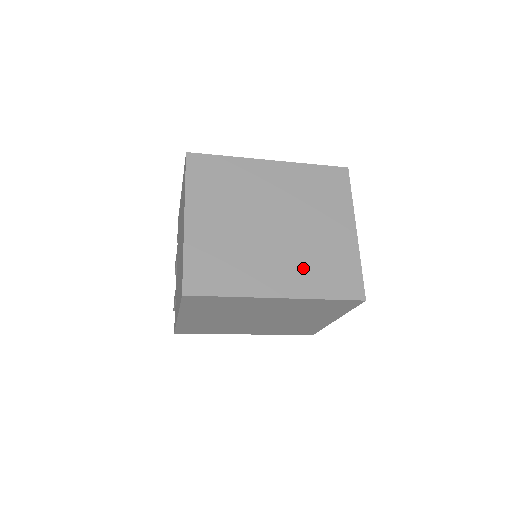
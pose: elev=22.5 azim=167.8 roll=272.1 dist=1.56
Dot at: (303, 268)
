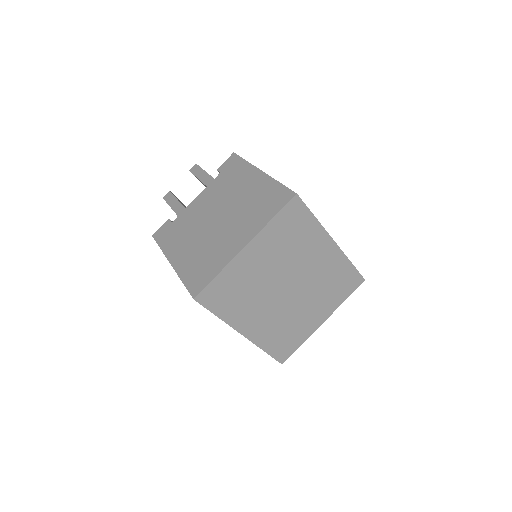
Dot at: (274, 326)
